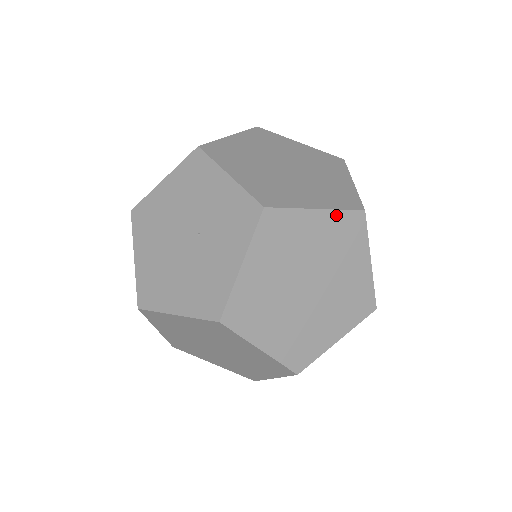
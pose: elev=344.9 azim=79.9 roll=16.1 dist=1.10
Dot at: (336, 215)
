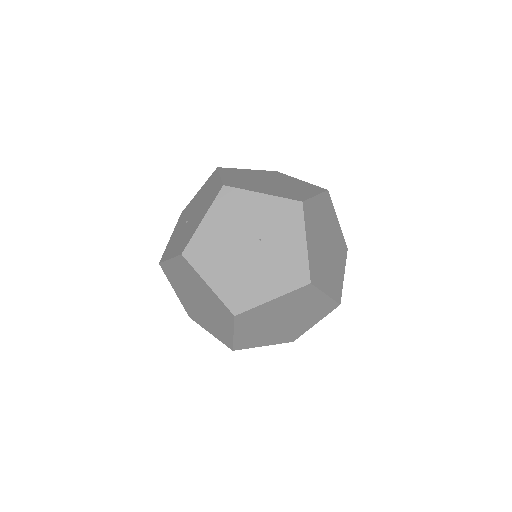
Dot at: (322, 197)
